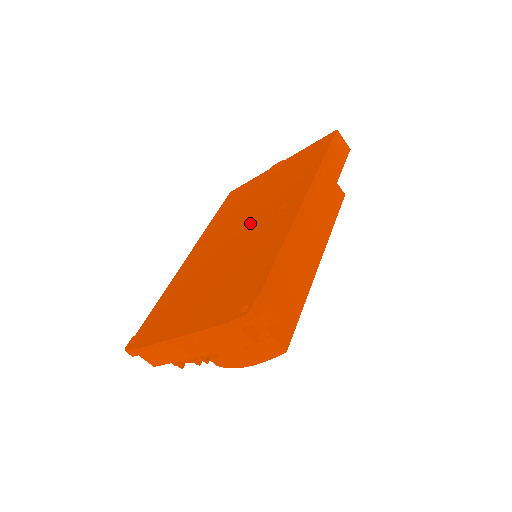
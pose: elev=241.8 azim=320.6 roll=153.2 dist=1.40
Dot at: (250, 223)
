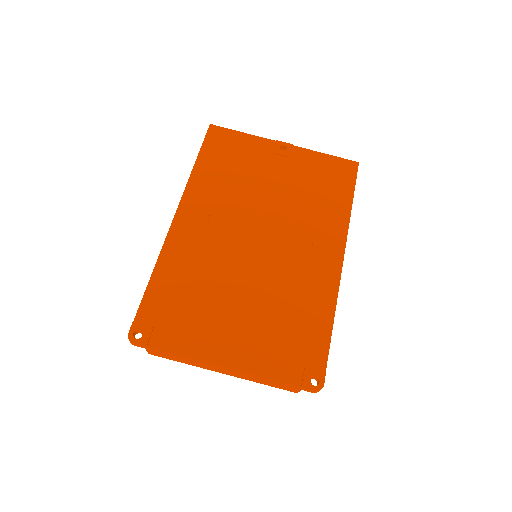
Dot at: (275, 235)
